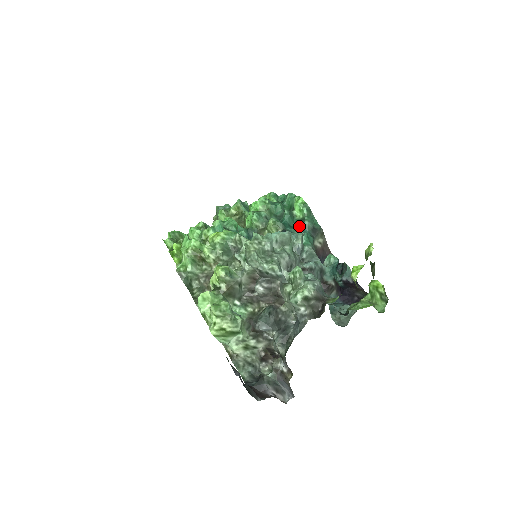
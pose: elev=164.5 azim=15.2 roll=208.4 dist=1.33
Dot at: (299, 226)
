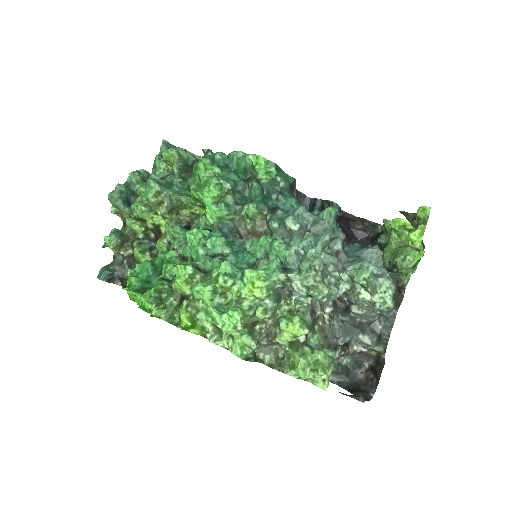
Dot at: (280, 194)
